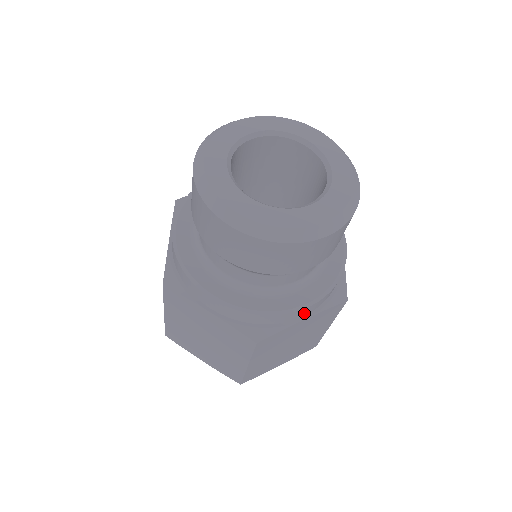
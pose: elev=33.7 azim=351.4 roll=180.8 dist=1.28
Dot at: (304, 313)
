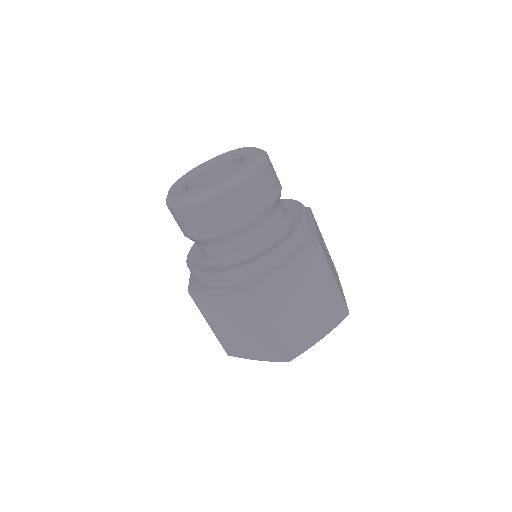
Dot at: (280, 258)
